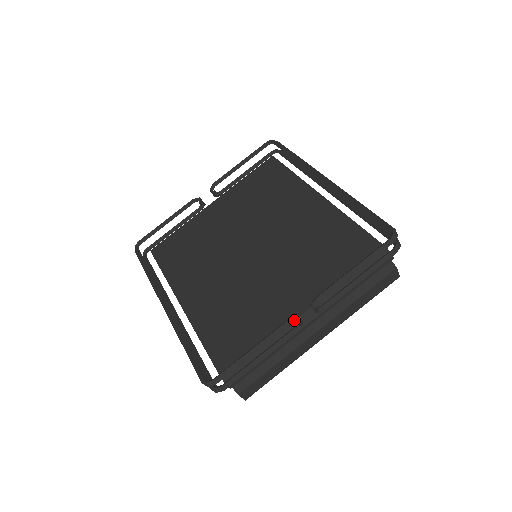
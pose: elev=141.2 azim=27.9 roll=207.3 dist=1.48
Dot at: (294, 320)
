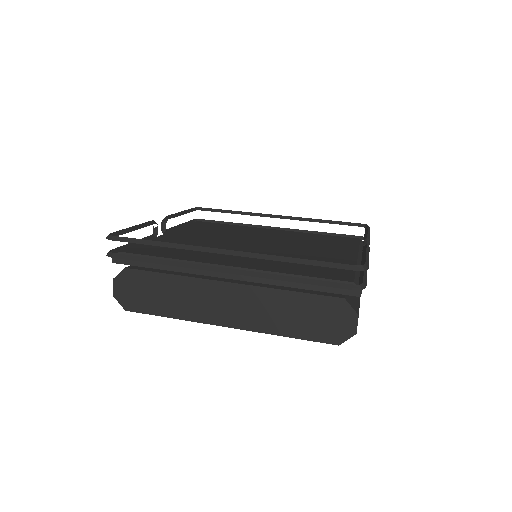
Dot at: (368, 246)
